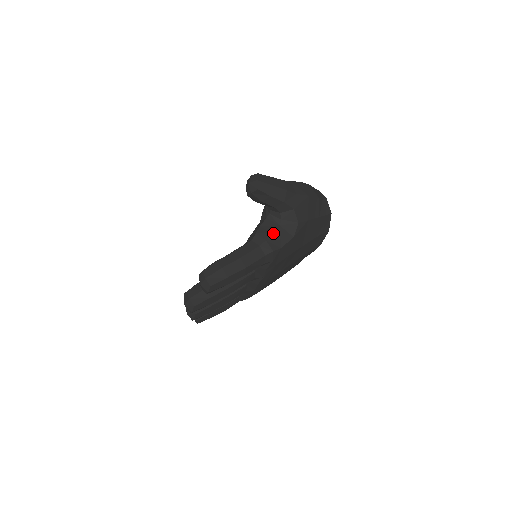
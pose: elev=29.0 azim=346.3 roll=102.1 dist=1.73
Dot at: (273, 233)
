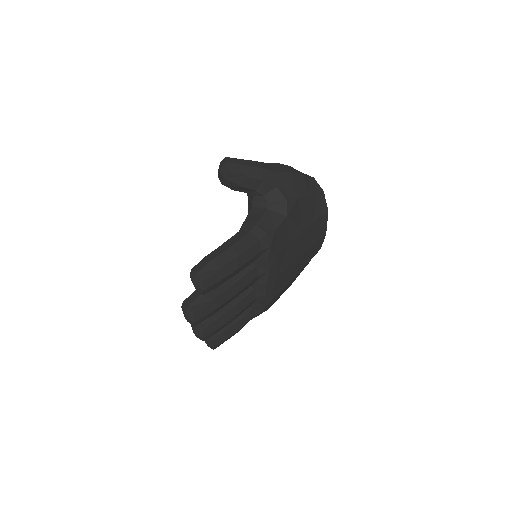
Dot at: (262, 217)
